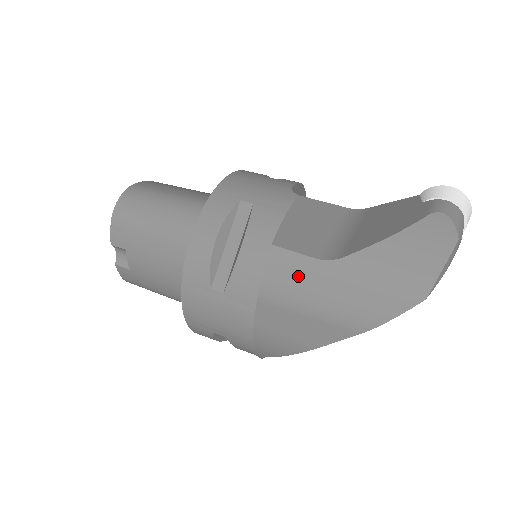
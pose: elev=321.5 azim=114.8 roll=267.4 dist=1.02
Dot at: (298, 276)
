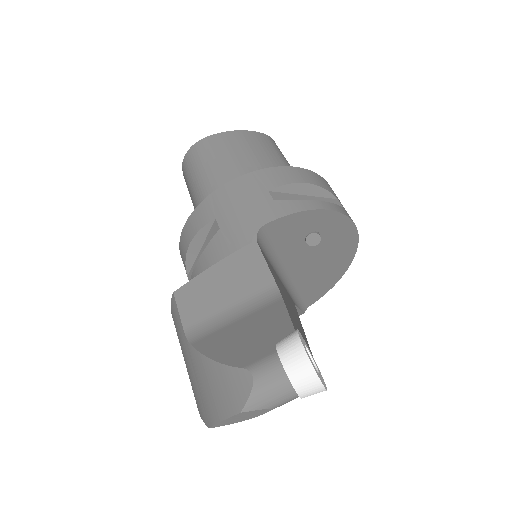
Dot at: (178, 329)
